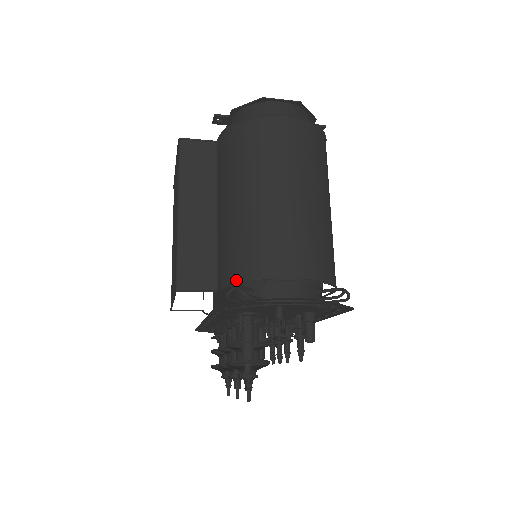
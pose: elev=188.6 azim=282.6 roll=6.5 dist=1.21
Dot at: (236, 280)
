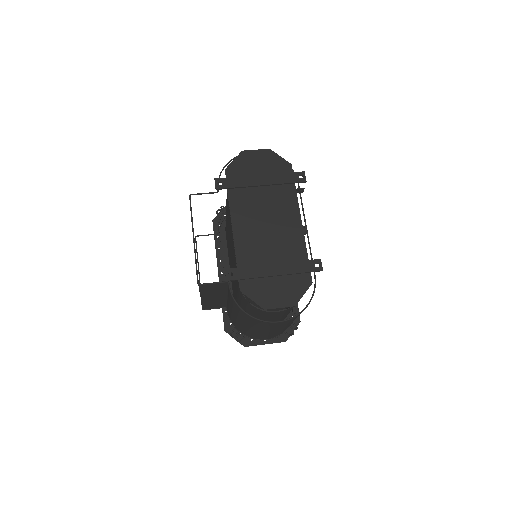
Dot at: (236, 328)
